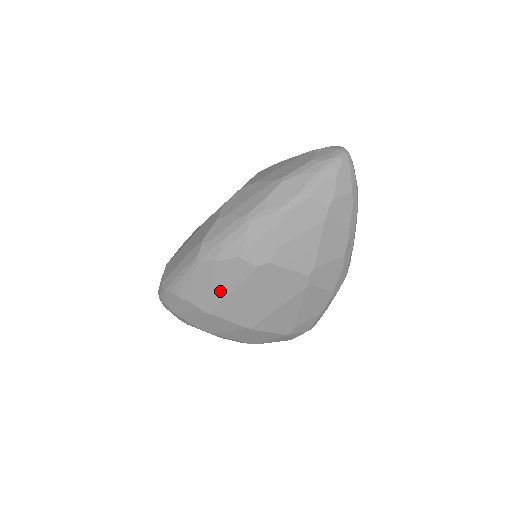
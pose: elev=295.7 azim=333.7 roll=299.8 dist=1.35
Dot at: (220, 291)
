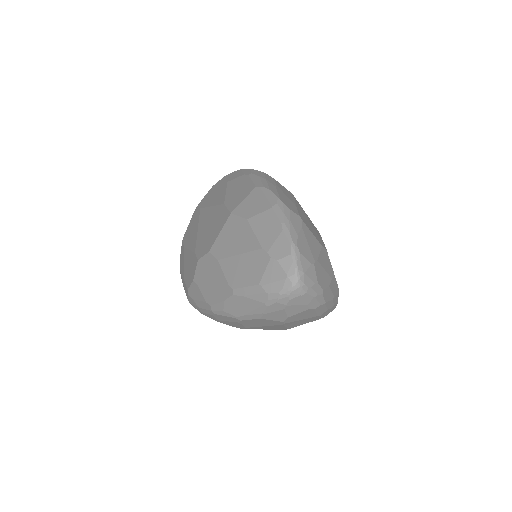
Dot at: occluded
